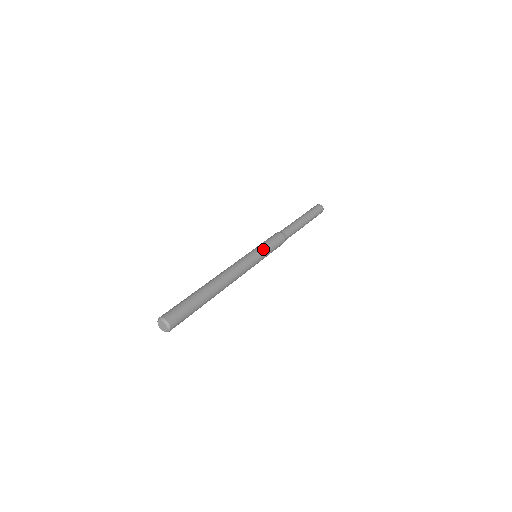
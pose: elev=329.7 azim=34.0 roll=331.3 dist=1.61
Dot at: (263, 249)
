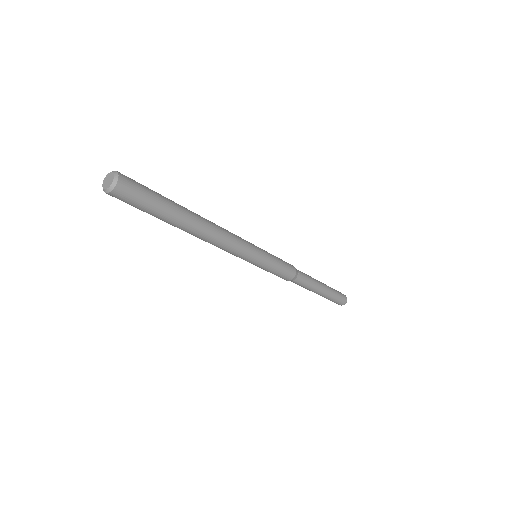
Dot at: (265, 251)
